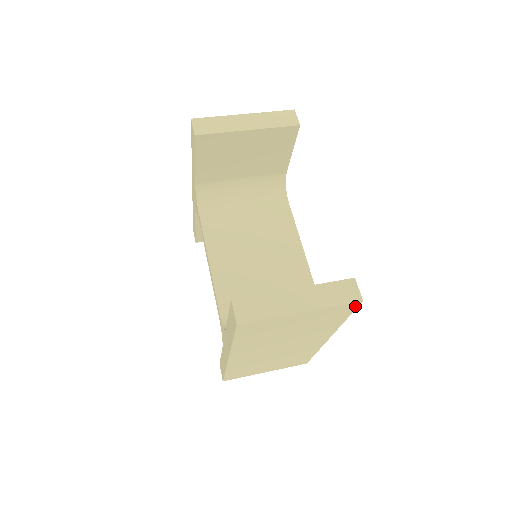
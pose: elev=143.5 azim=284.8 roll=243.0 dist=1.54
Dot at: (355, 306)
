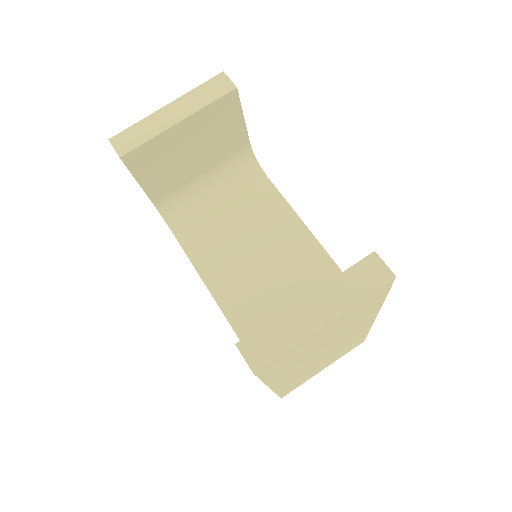
Dot at: (389, 285)
